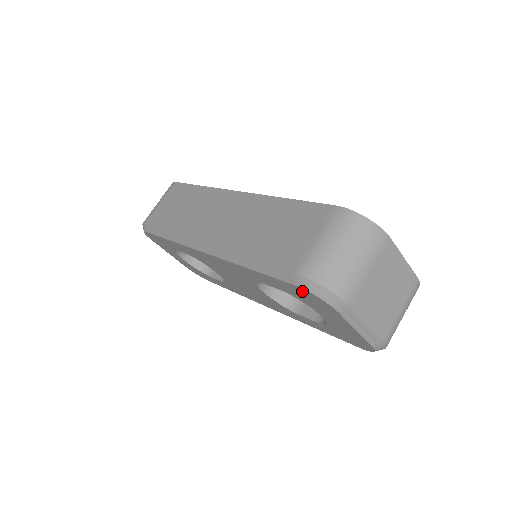
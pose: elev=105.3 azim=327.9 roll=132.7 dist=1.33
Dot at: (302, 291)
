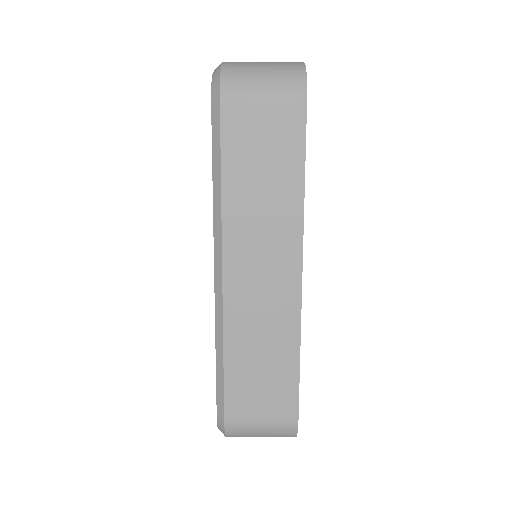
Dot at: occluded
